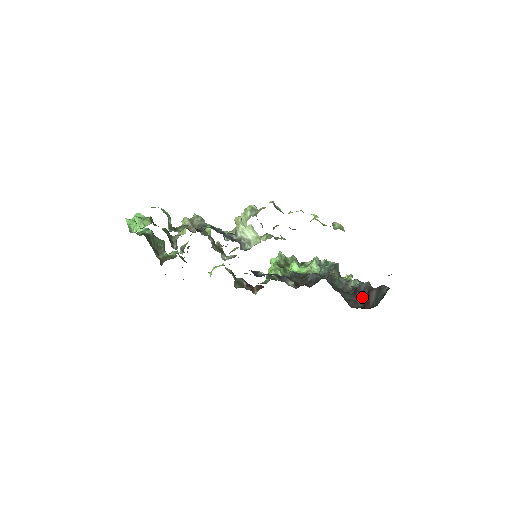
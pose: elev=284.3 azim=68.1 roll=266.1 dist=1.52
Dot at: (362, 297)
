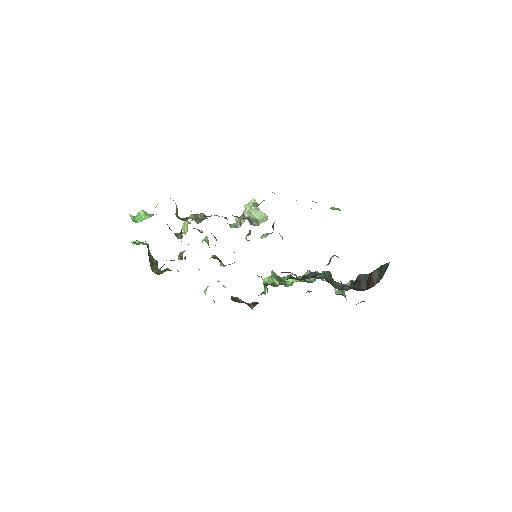
Dot at: (364, 283)
